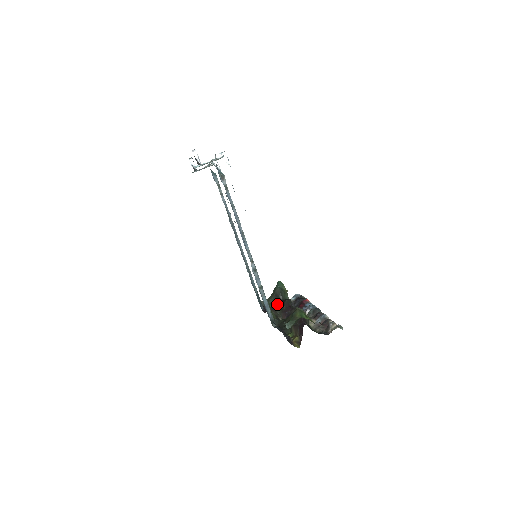
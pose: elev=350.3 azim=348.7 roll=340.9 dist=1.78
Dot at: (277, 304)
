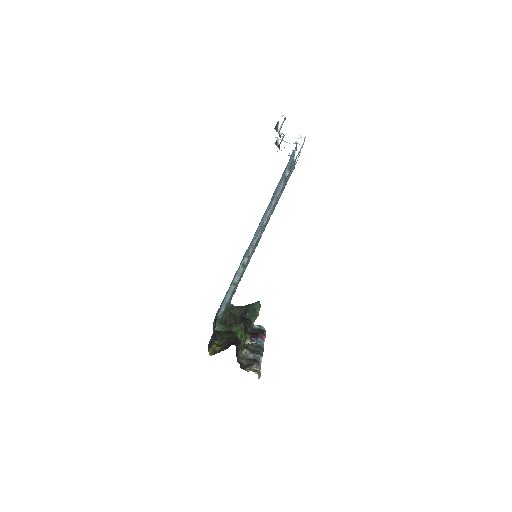
Dot at: occluded
